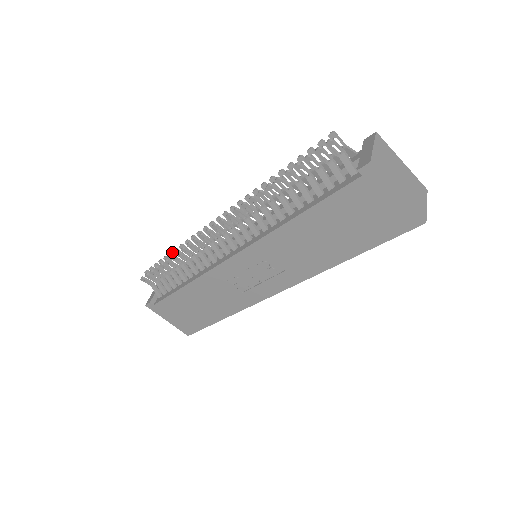
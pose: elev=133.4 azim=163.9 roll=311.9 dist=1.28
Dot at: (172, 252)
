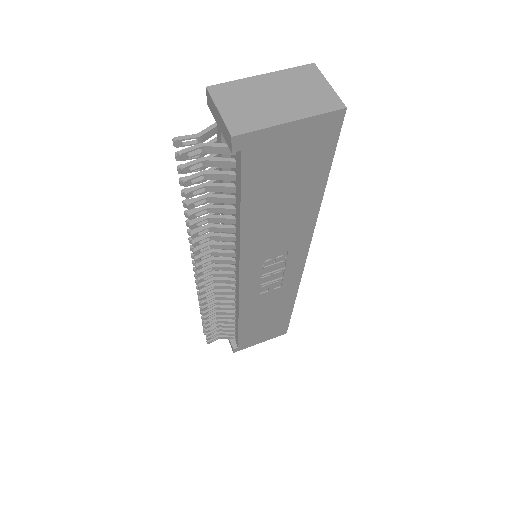
Dot at: (201, 311)
